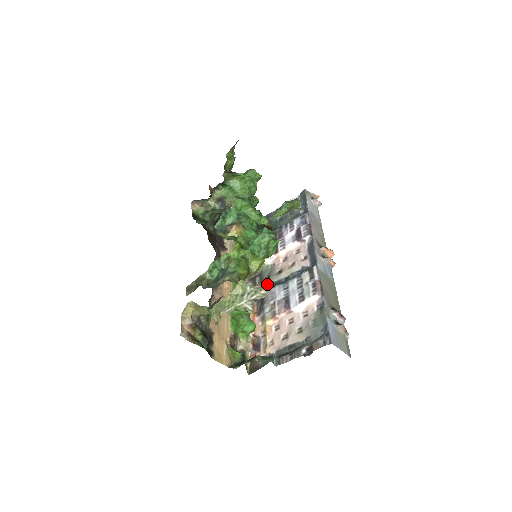
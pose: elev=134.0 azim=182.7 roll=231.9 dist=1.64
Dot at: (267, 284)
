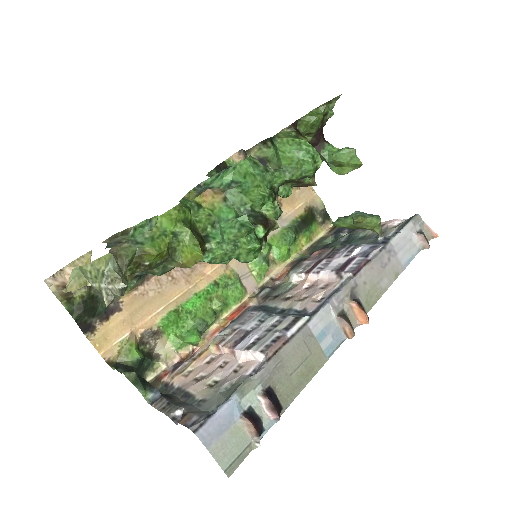
Dot at: (264, 303)
